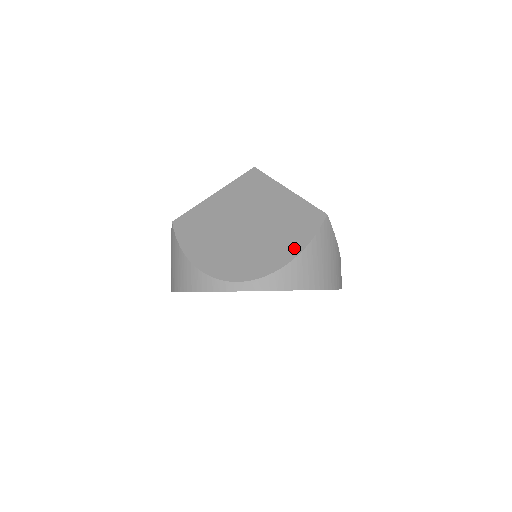
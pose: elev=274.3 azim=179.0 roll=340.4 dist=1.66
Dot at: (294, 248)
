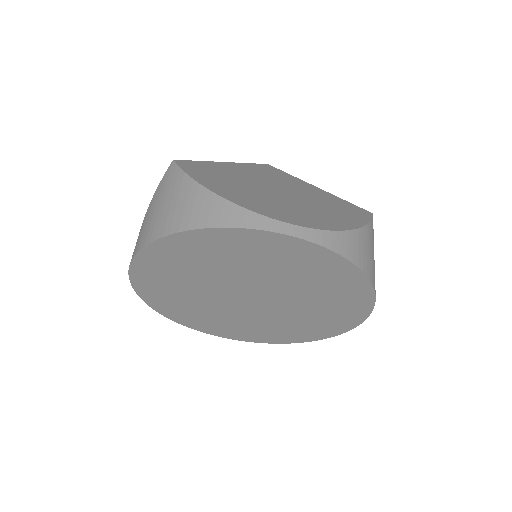
Dot at: (351, 222)
